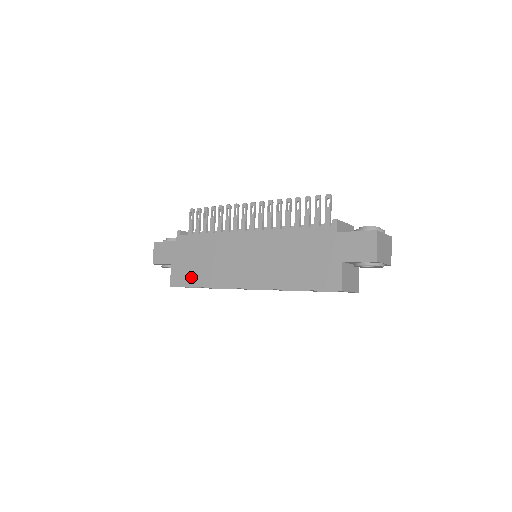
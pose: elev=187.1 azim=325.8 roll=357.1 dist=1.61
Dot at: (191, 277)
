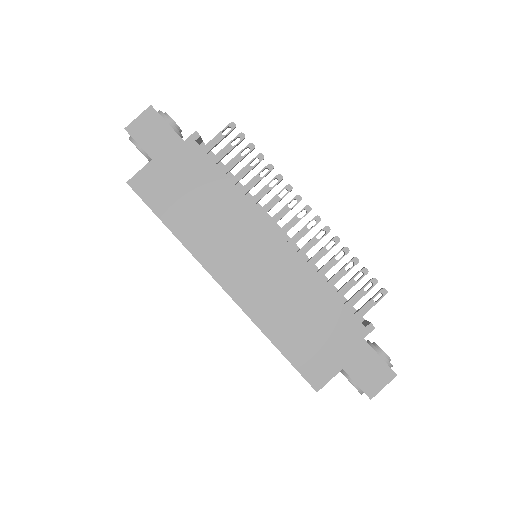
Dot at: (166, 204)
